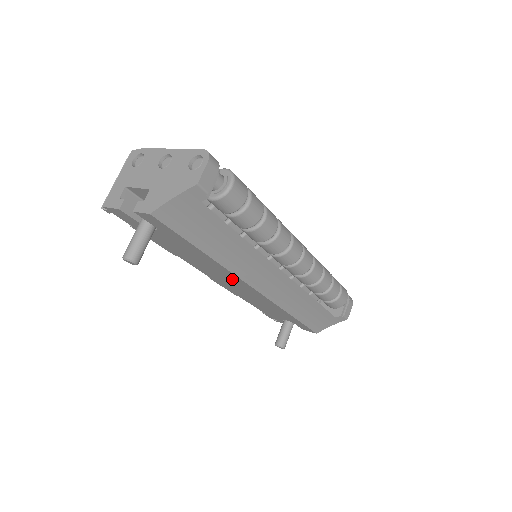
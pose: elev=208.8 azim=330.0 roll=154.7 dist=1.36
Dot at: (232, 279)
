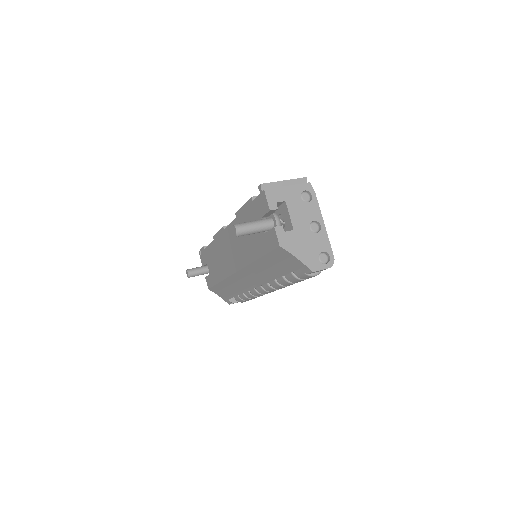
Dot at: (236, 257)
